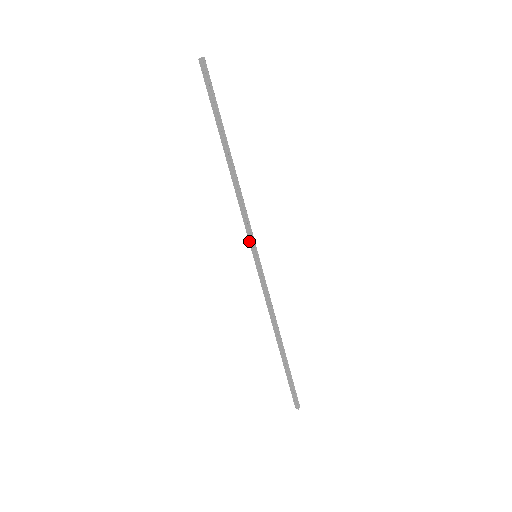
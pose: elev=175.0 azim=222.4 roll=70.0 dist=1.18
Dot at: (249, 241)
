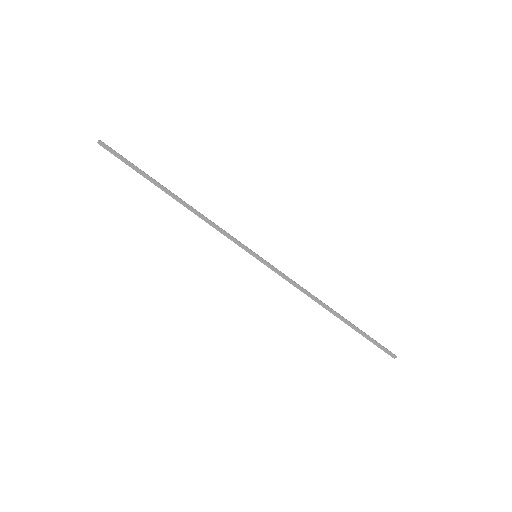
Dot at: occluded
